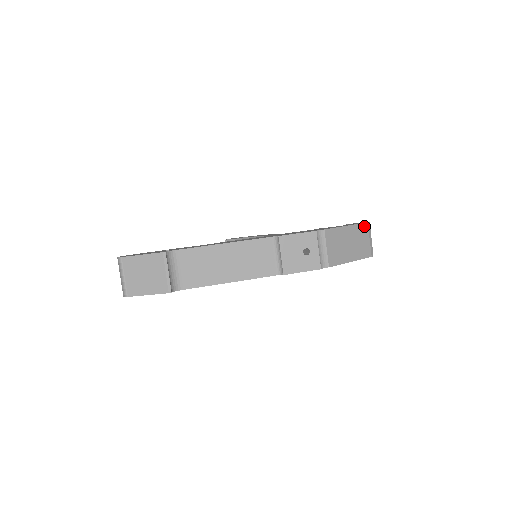
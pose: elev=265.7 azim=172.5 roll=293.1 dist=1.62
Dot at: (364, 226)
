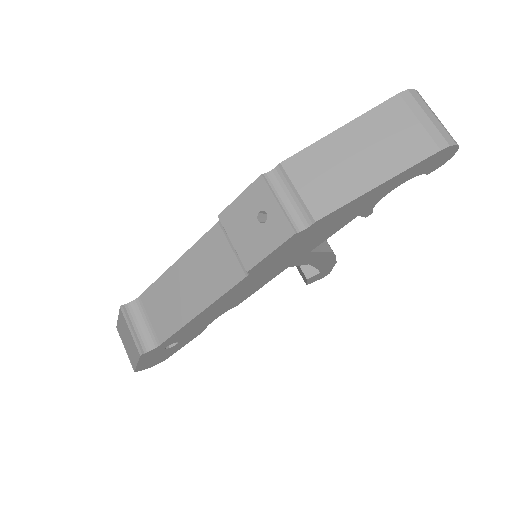
Dot at: (390, 105)
